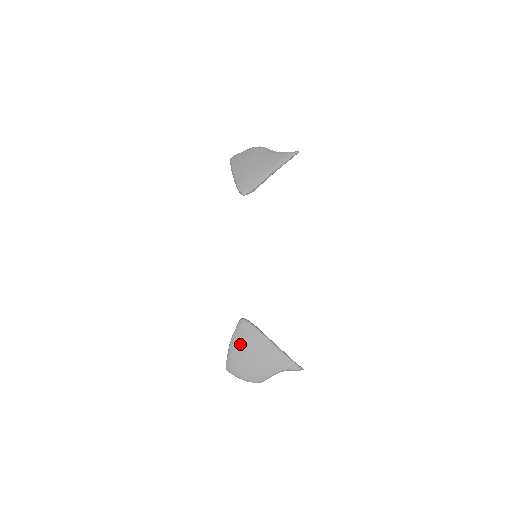
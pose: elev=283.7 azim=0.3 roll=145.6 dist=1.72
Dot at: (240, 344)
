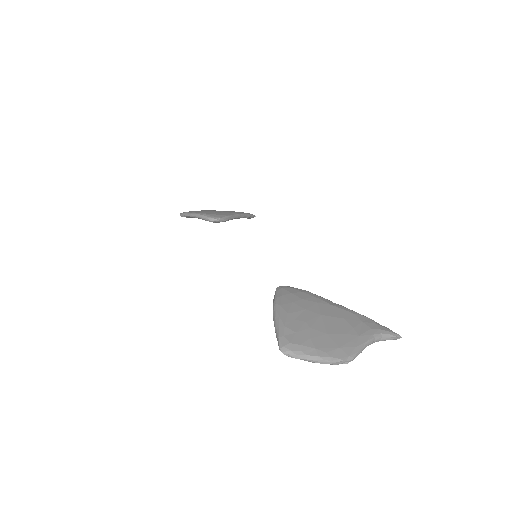
Dot at: (294, 307)
